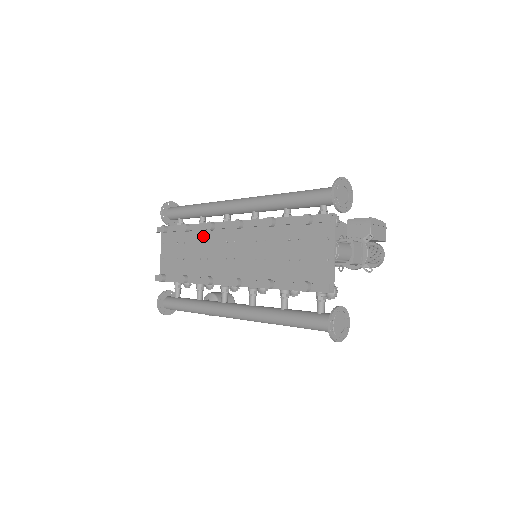
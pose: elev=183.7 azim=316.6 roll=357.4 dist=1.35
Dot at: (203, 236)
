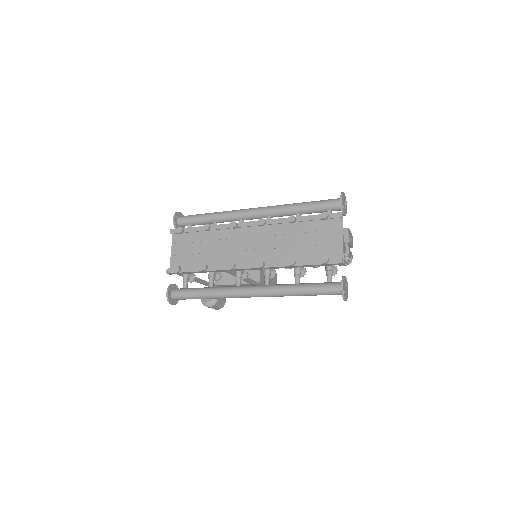
Dot at: (221, 235)
